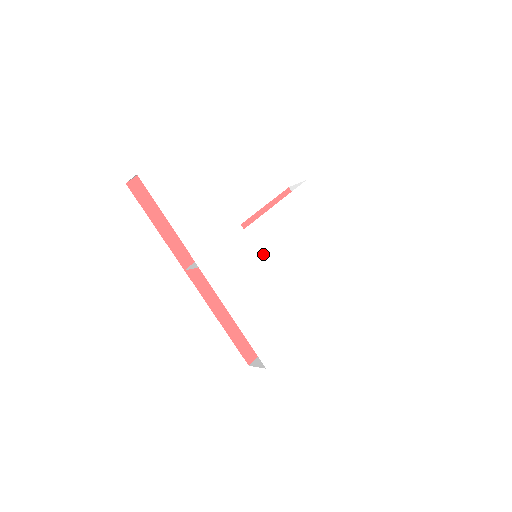
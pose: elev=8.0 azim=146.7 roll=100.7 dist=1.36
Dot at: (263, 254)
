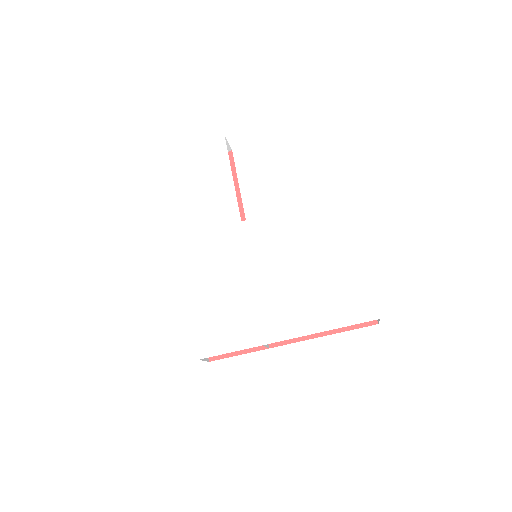
Dot at: (251, 251)
